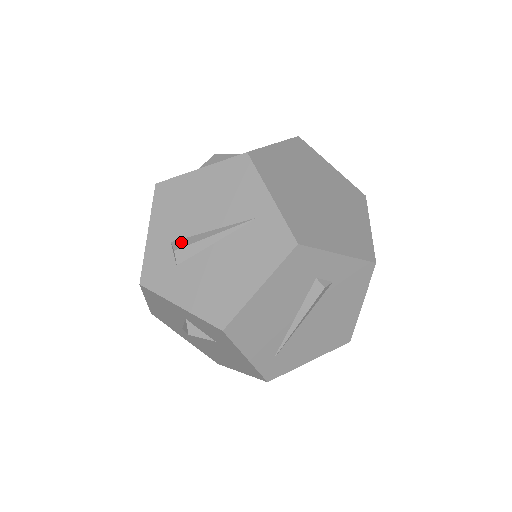
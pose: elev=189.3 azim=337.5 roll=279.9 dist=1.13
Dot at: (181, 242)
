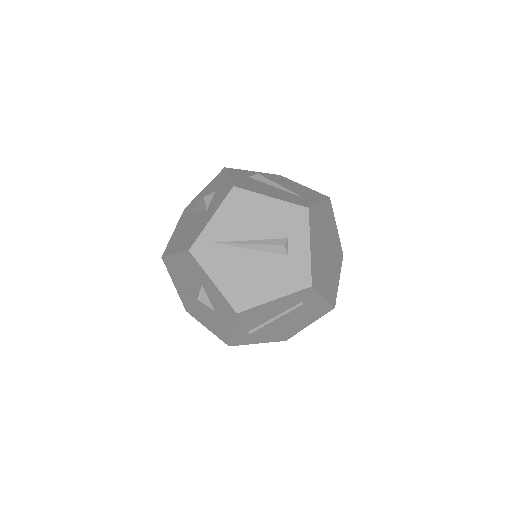
Dot at: occluded
